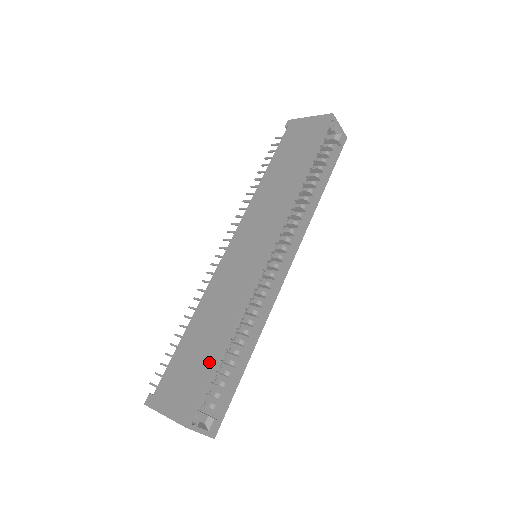
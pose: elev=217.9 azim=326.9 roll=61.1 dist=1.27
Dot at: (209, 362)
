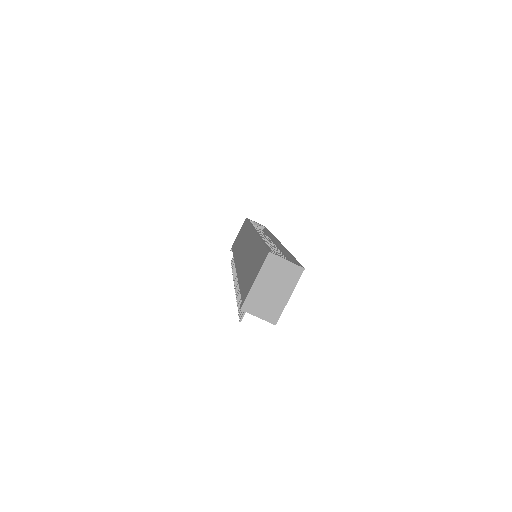
Dot at: (259, 250)
